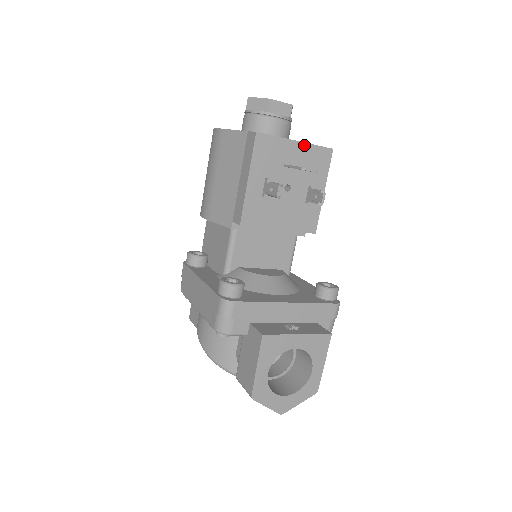
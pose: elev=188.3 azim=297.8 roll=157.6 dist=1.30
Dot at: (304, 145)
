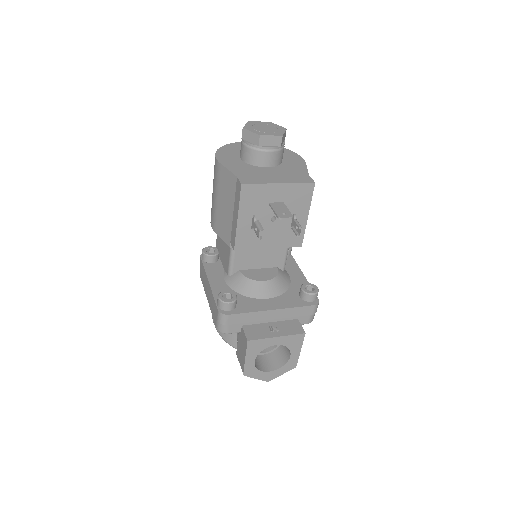
Dot at: (287, 185)
